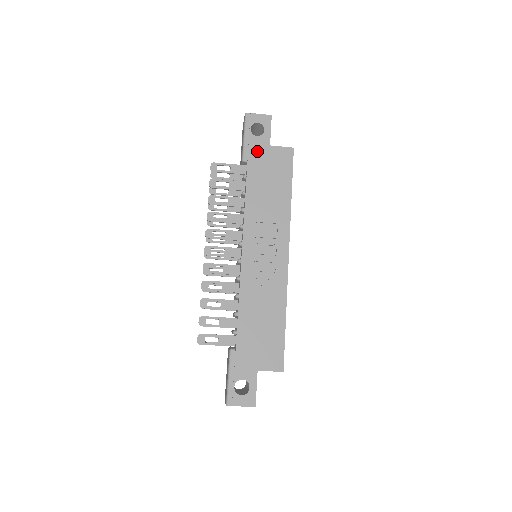
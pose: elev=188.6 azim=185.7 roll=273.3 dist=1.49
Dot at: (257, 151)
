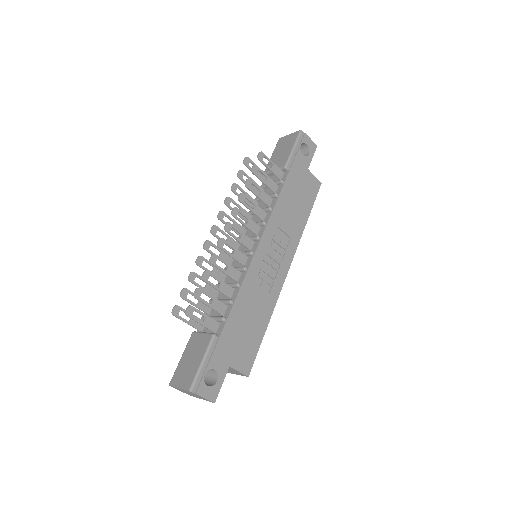
Dot at: (299, 167)
